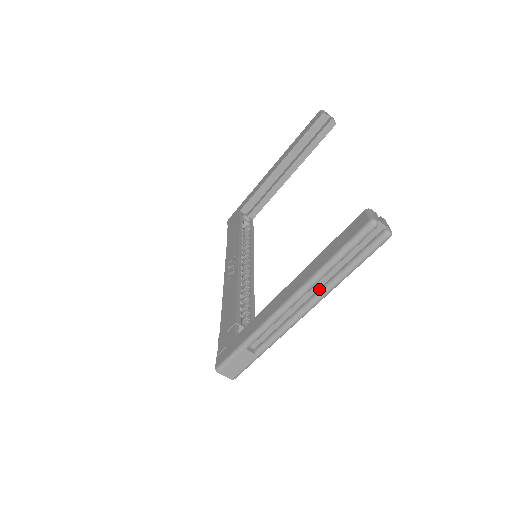
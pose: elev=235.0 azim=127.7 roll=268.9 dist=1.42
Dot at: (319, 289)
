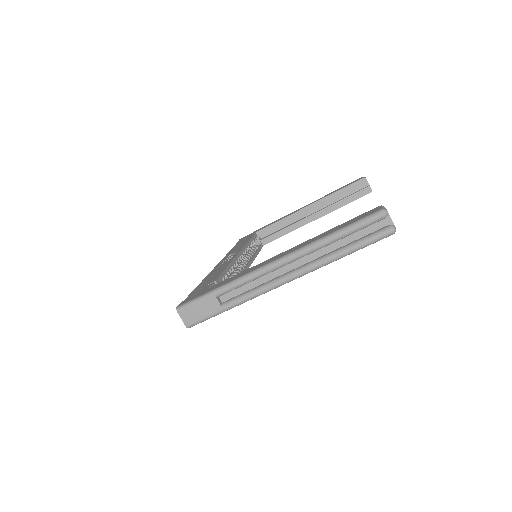
Dot at: (310, 262)
